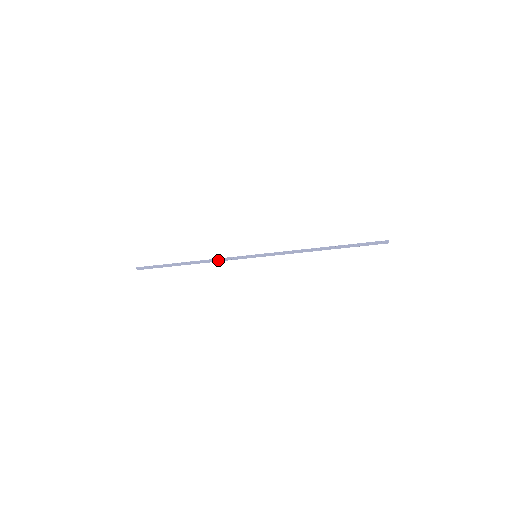
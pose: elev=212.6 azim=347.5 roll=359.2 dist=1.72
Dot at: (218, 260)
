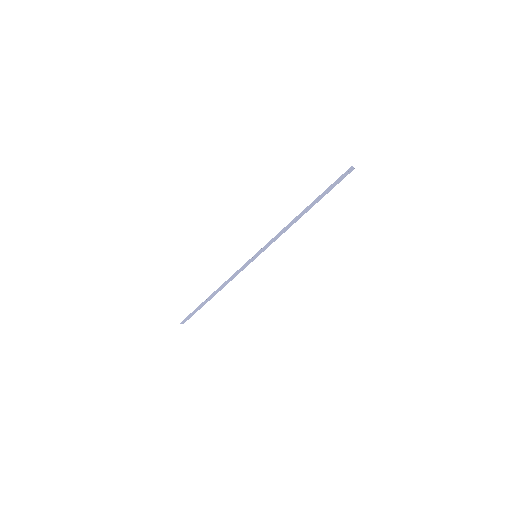
Dot at: (231, 279)
